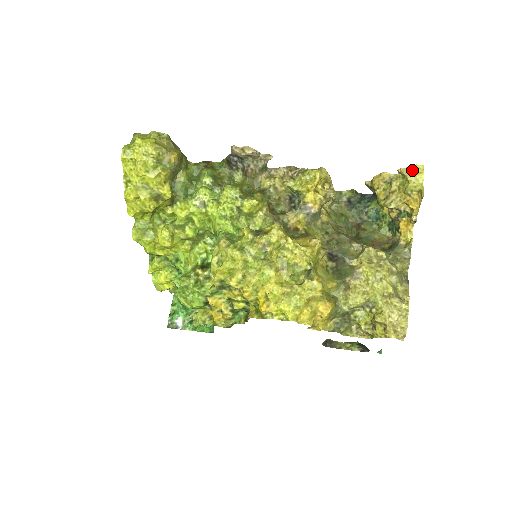
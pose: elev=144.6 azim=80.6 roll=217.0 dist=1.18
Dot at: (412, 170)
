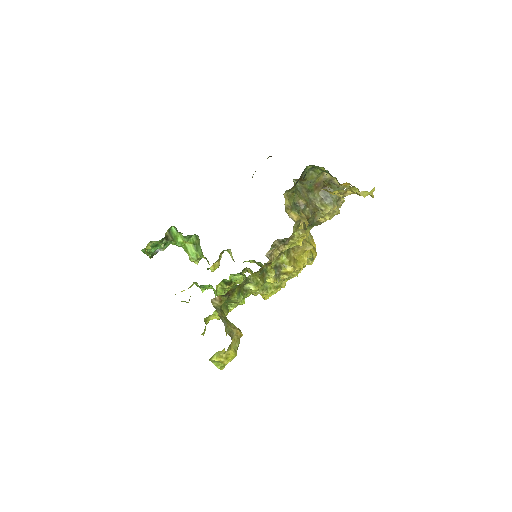
Dot at: (367, 192)
